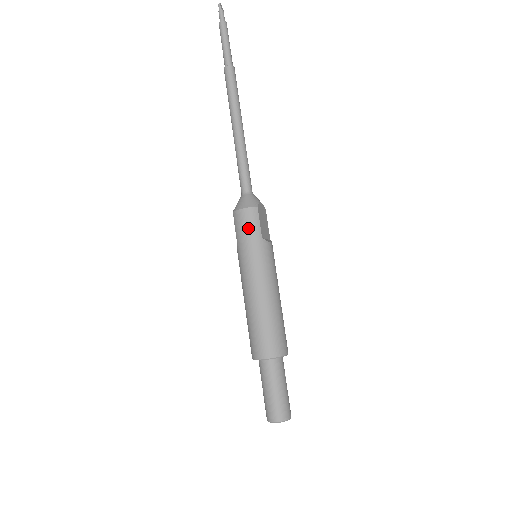
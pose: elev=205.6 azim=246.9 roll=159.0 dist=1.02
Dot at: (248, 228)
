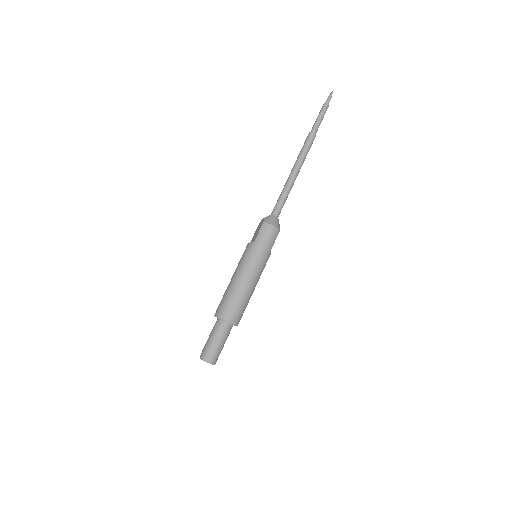
Dot at: (269, 239)
